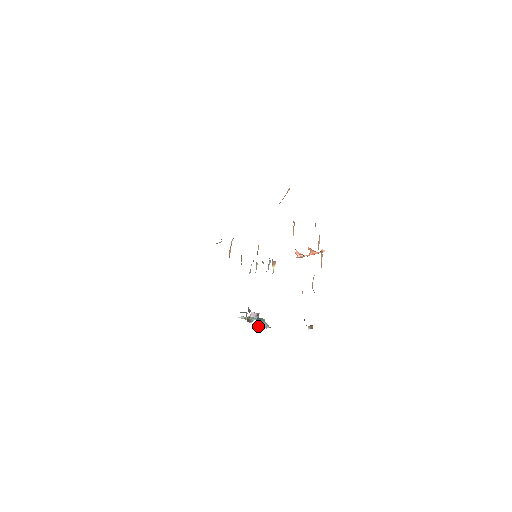
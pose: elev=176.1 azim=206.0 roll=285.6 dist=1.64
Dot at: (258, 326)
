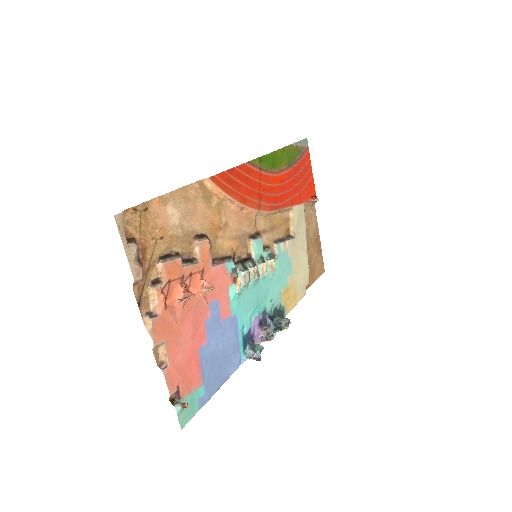
Dot at: (250, 356)
